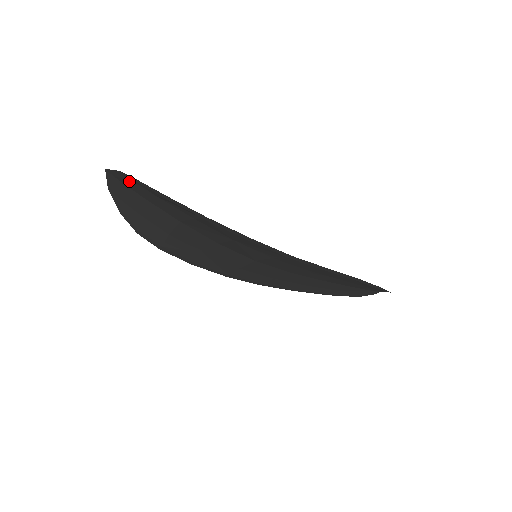
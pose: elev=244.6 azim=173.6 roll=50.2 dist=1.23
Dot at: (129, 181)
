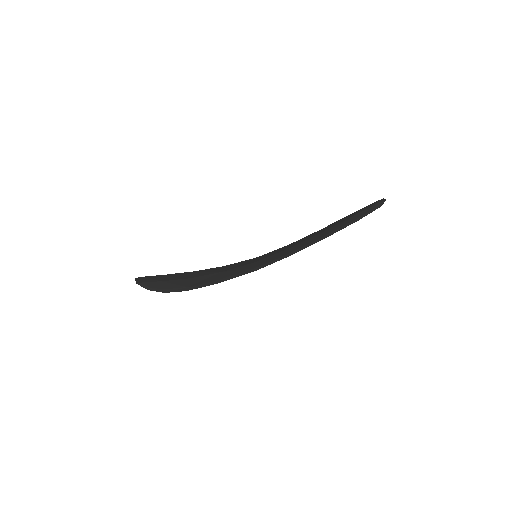
Dot at: occluded
